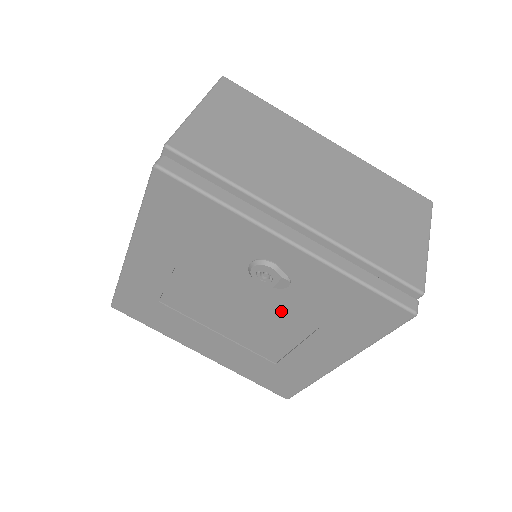
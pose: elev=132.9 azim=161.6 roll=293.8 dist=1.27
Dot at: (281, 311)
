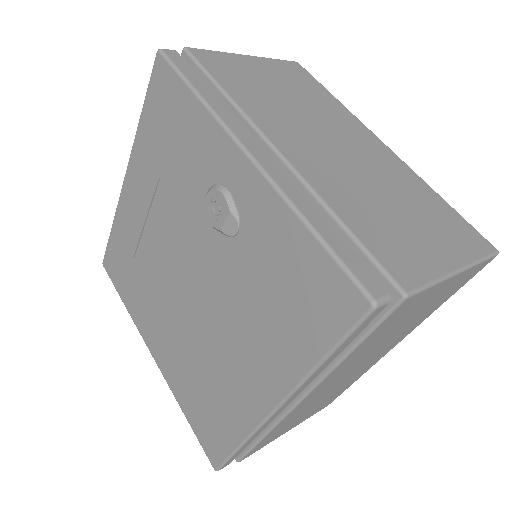
Dot at: (228, 284)
